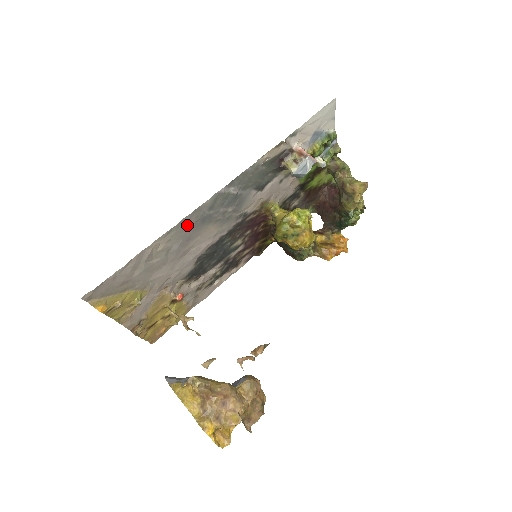
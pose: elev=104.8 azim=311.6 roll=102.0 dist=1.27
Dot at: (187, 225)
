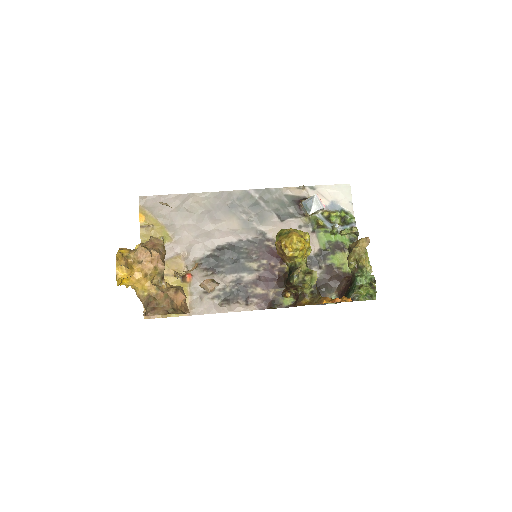
Dot at: (220, 200)
